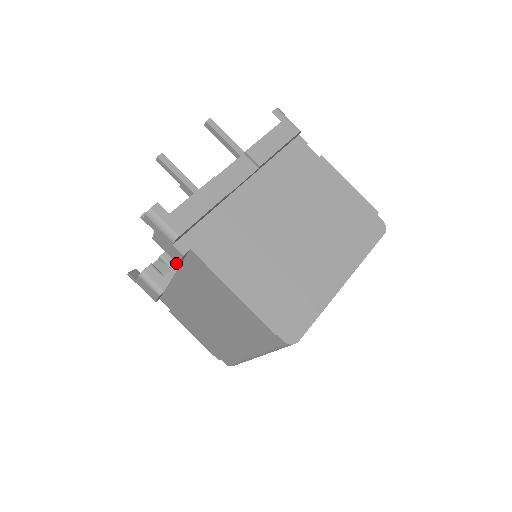
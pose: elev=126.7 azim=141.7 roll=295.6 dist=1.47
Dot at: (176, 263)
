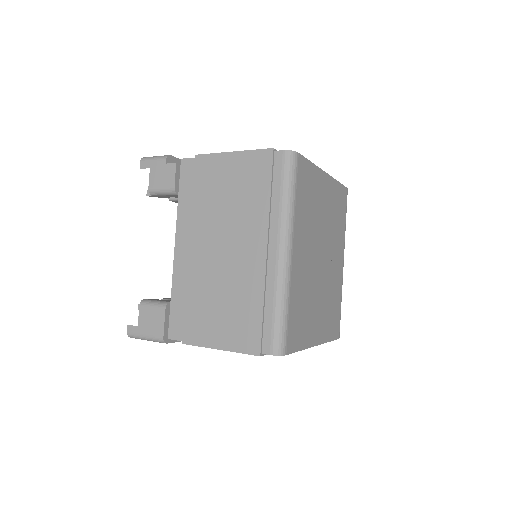
Dot at: occluded
